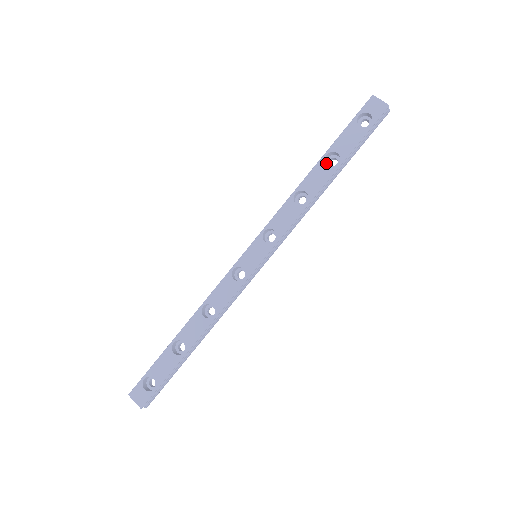
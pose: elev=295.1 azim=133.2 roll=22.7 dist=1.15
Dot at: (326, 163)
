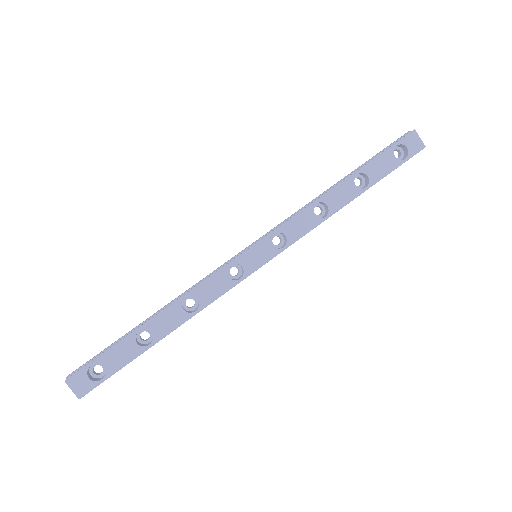
Dot at: occluded
